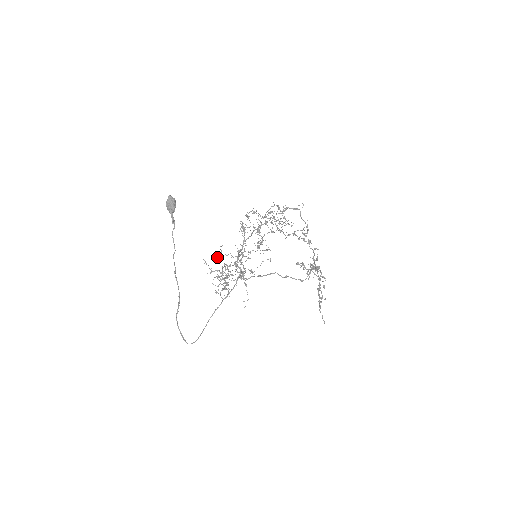
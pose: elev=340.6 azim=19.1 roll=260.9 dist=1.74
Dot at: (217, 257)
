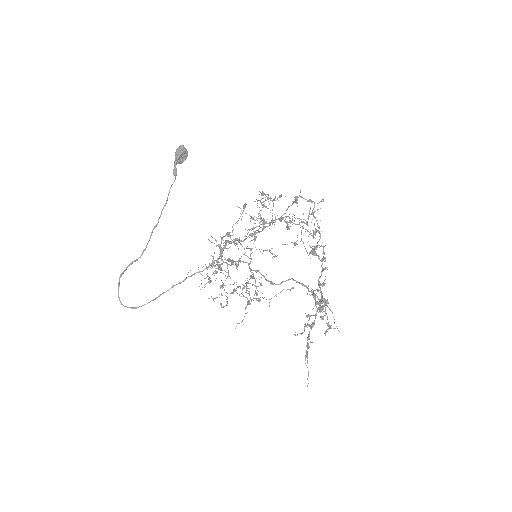
Dot at: occluded
